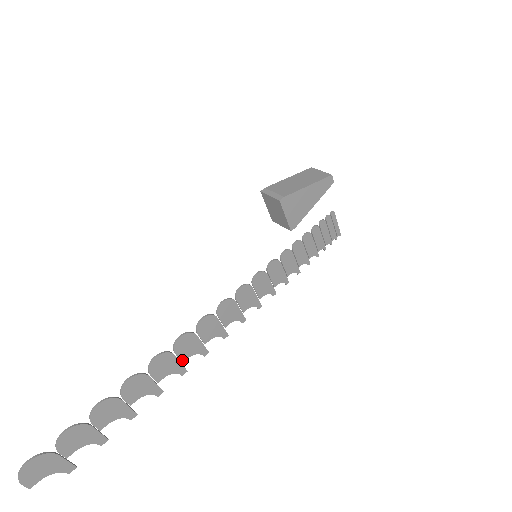
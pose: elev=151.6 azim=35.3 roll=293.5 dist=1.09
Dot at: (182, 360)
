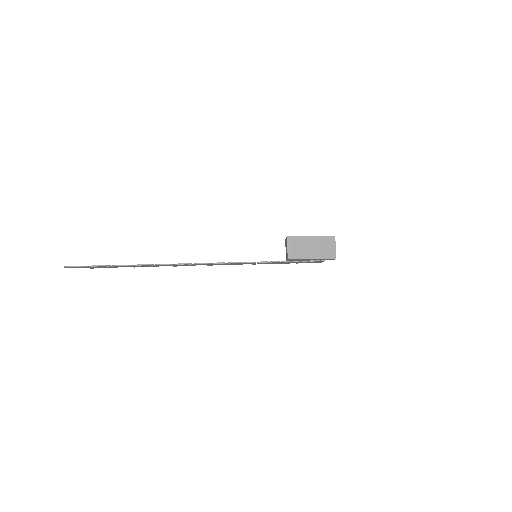
Dot at: (178, 265)
